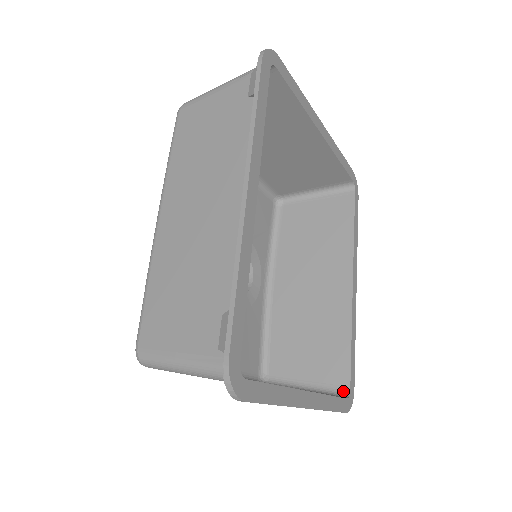
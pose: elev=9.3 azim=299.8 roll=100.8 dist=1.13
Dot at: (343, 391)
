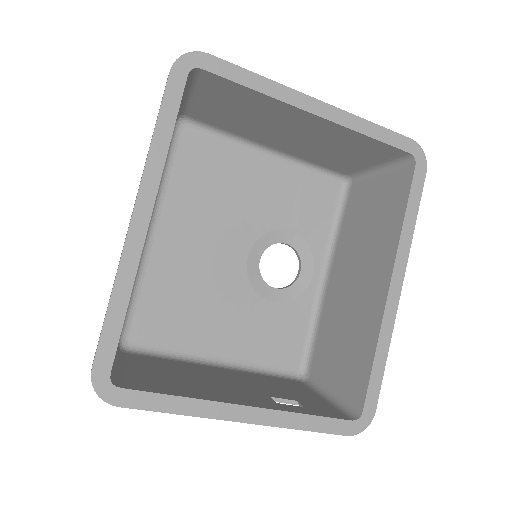
Dot at: (356, 411)
